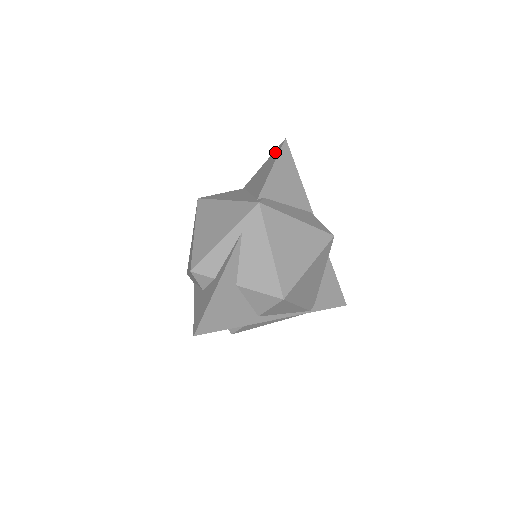
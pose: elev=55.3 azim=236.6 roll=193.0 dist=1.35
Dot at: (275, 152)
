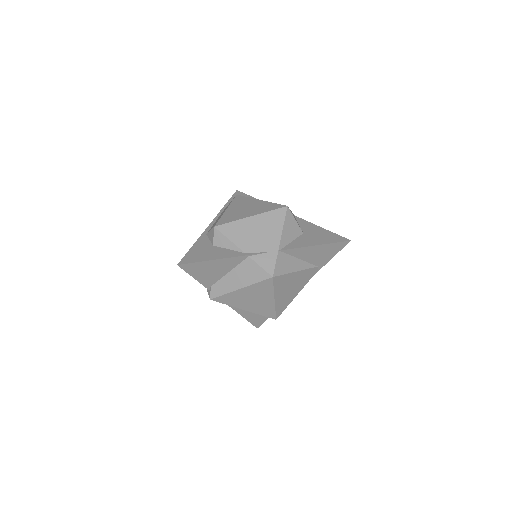
Dot at: occluded
